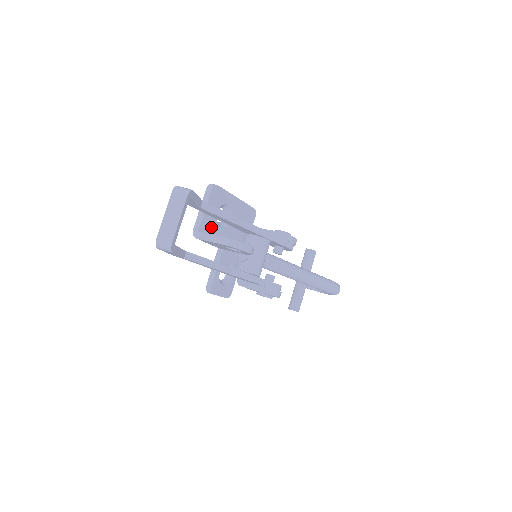
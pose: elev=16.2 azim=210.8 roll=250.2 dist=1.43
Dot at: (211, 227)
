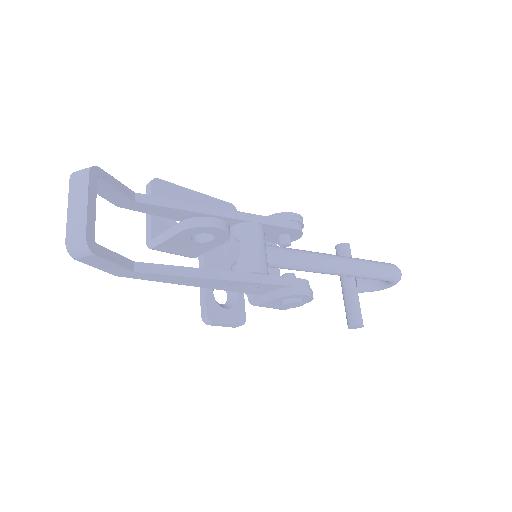
Dot at: occluded
